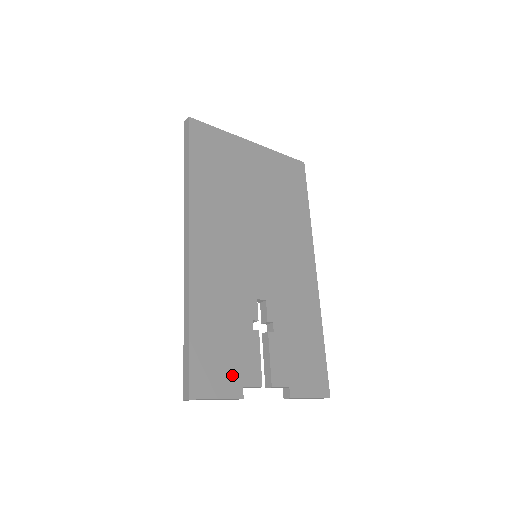
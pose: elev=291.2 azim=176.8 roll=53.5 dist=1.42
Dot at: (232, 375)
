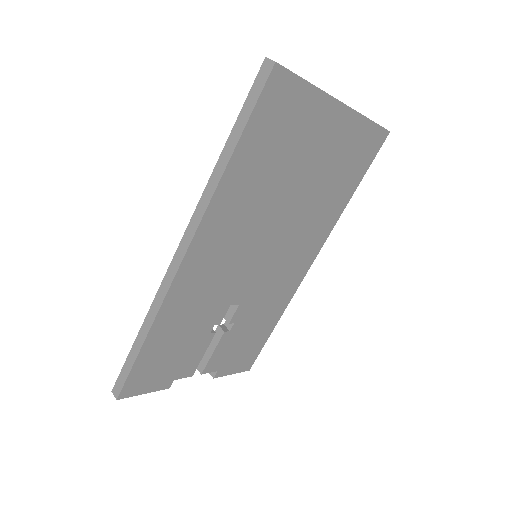
Dot at: (168, 374)
